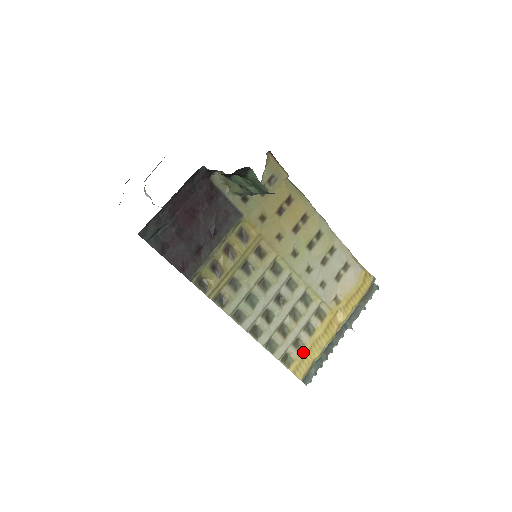
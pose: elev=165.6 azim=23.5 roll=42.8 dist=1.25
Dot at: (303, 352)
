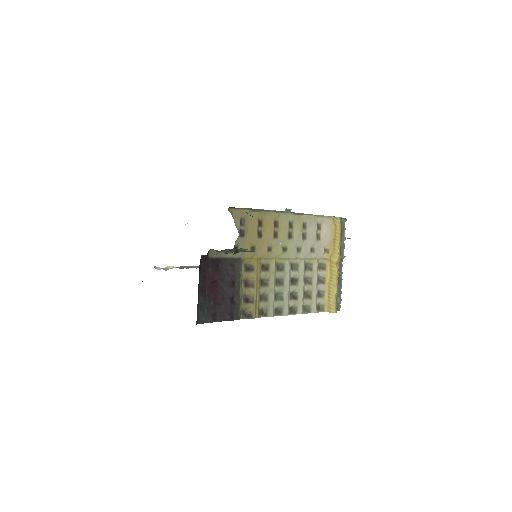
Dot at: (326, 296)
